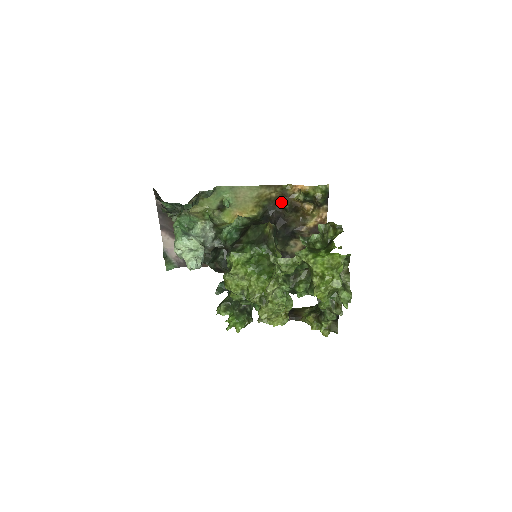
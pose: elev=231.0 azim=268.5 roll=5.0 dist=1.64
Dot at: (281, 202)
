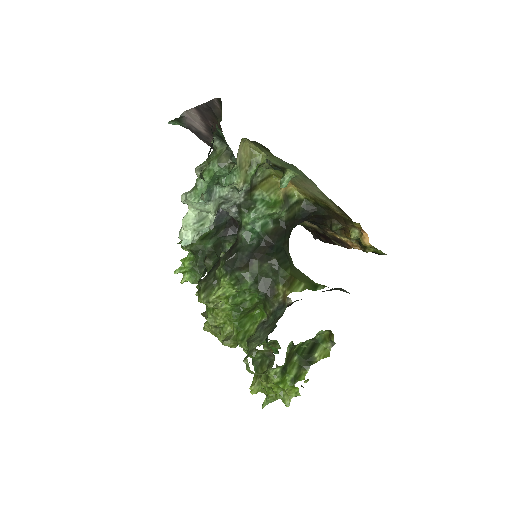
Dot at: (336, 217)
